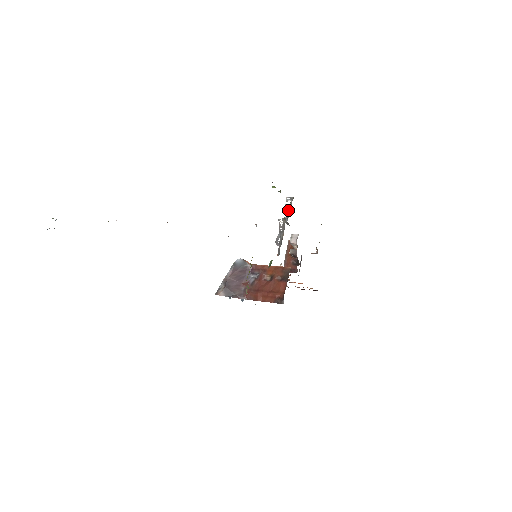
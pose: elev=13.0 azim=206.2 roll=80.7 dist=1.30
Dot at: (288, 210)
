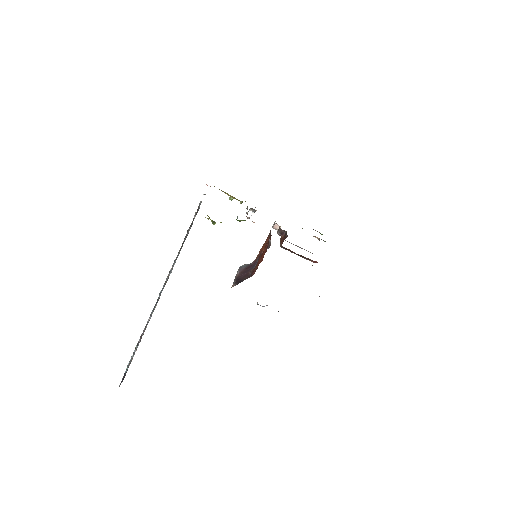
Dot at: occluded
